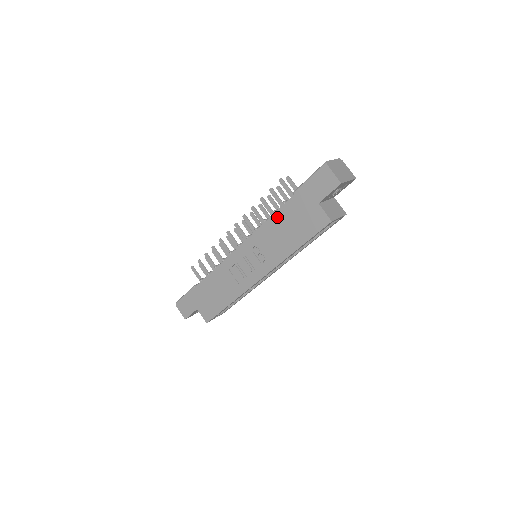
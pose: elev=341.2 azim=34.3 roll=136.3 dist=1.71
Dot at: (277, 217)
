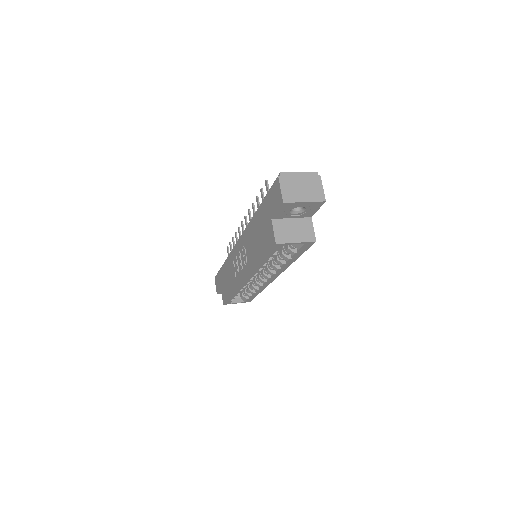
Dot at: (253, 221)
